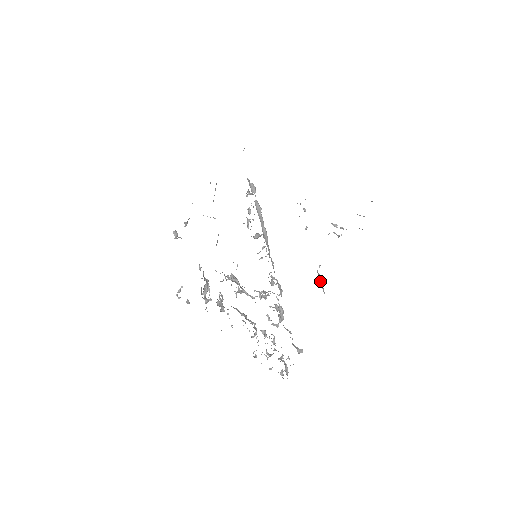
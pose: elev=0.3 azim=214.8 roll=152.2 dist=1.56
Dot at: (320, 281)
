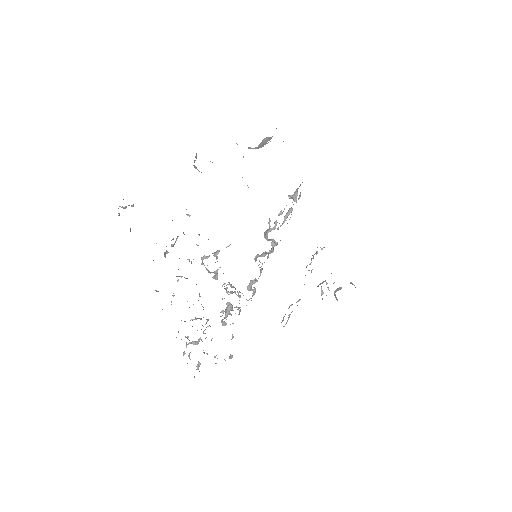
Dot at: (288, 315)
